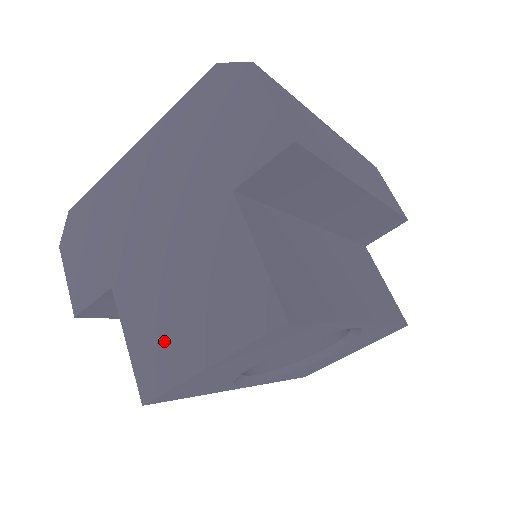
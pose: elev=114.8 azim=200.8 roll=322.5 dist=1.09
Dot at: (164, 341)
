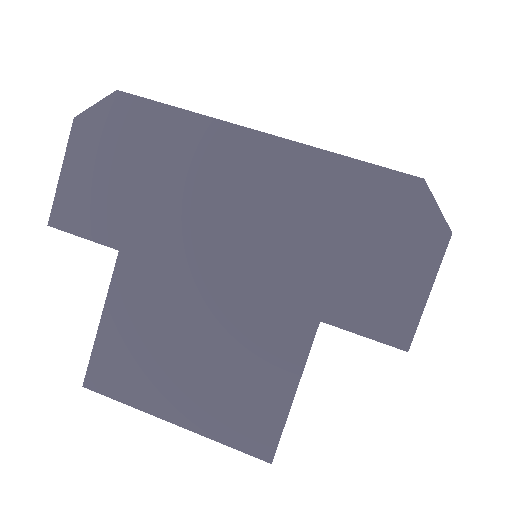
Dot at: (146, 362)
